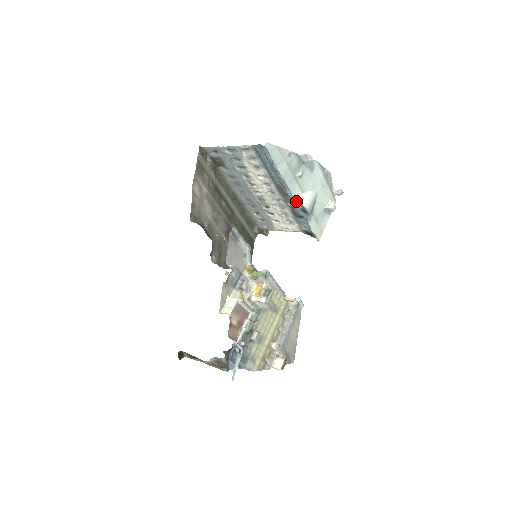
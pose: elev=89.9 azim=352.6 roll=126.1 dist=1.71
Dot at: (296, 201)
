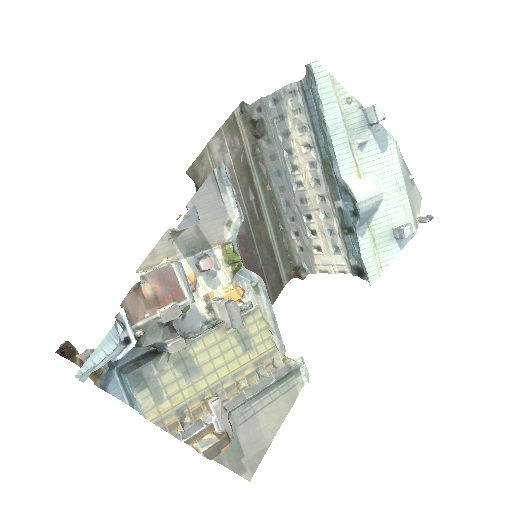
Dot at: (343, 184)
